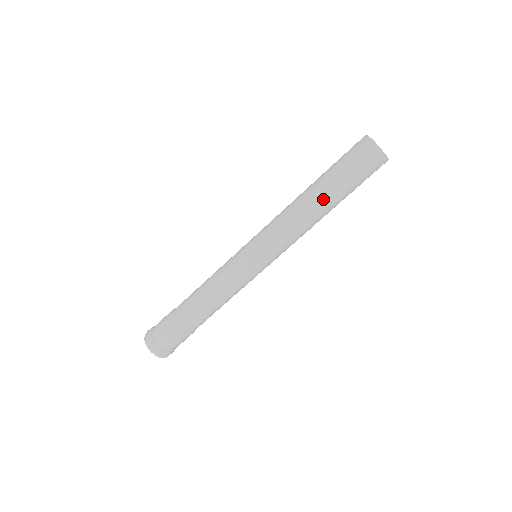
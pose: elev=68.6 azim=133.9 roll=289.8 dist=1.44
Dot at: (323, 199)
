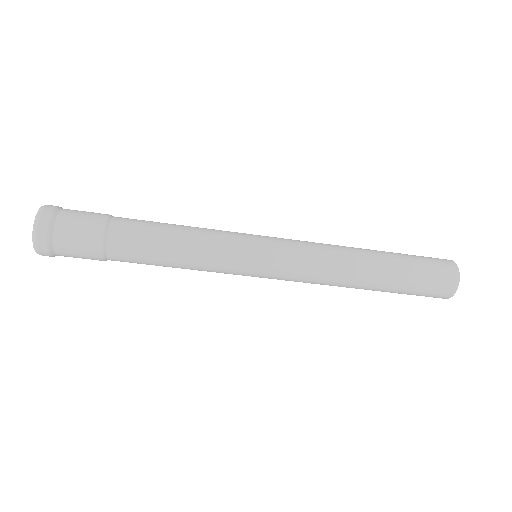
Dot at: (374, 280)
